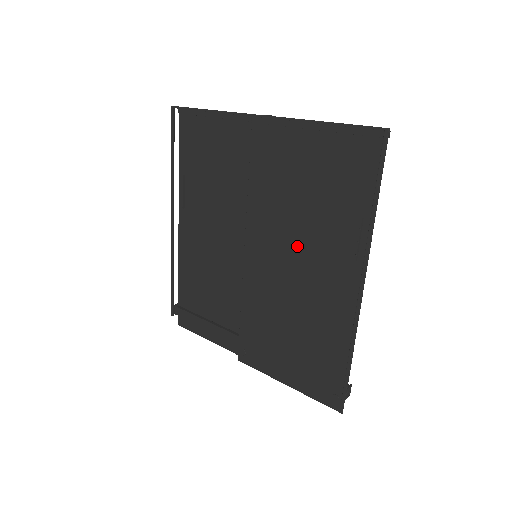
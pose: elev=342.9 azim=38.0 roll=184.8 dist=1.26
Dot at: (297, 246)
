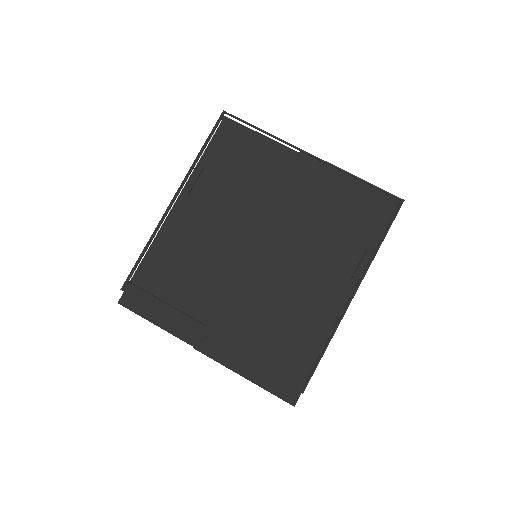
Dot at: (304, 257)
